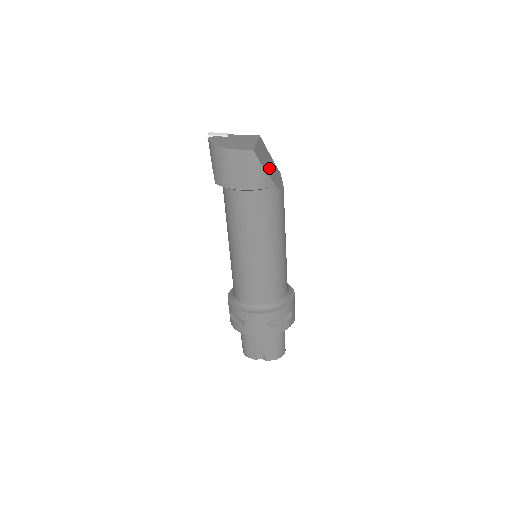
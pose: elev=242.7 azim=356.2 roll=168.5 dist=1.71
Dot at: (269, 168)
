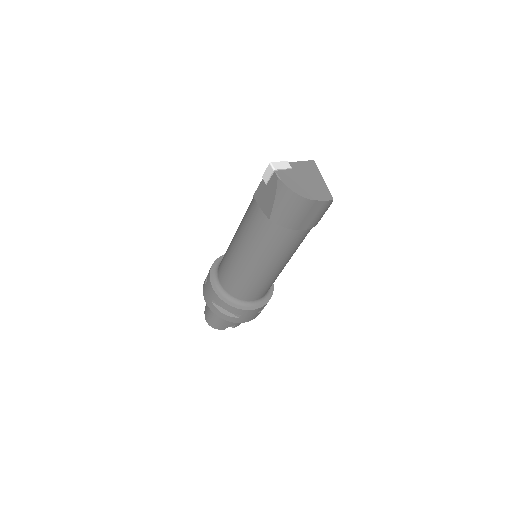
Dot at: occluded
